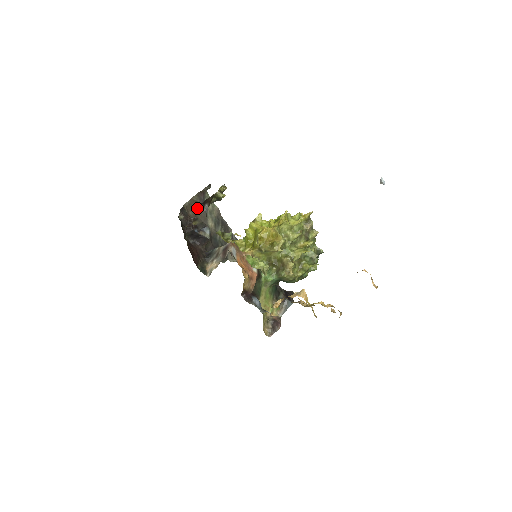
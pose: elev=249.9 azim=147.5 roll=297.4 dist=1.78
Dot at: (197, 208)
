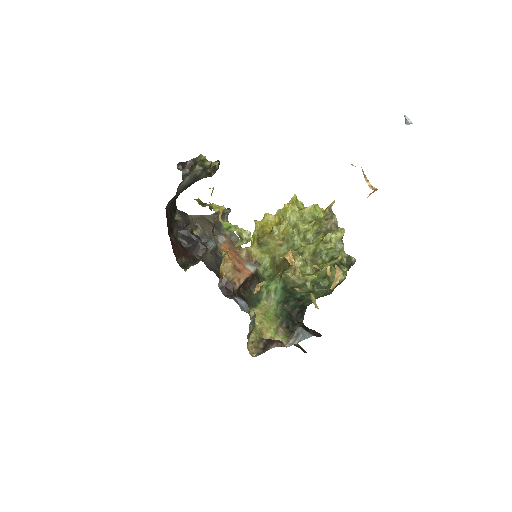
Dot at: (207, 226)
